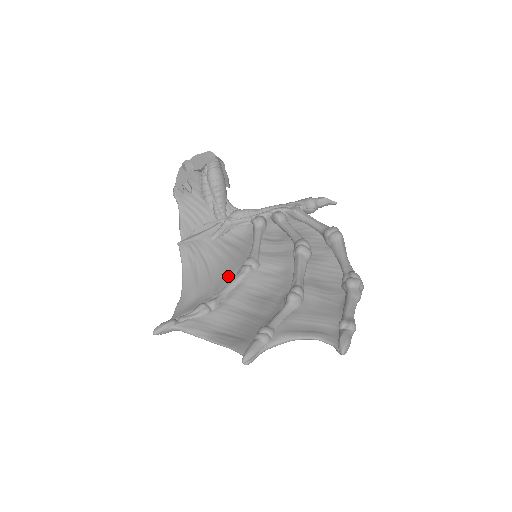
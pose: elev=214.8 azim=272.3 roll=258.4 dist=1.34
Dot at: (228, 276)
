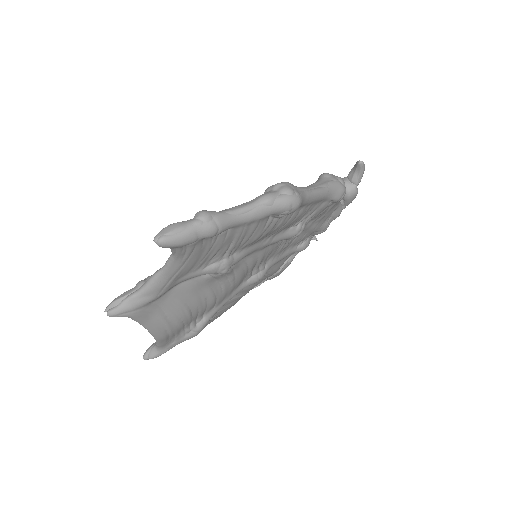
Dot at: occluded
